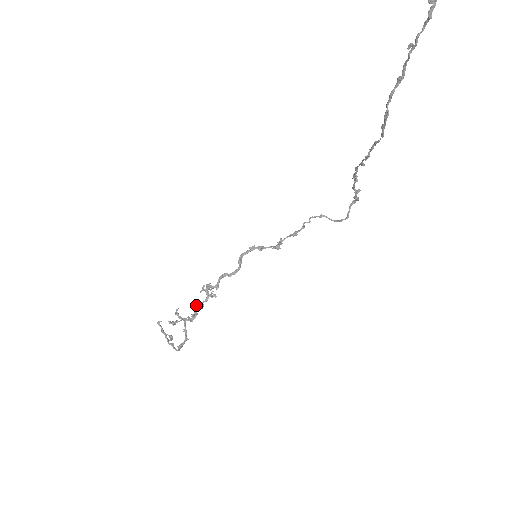
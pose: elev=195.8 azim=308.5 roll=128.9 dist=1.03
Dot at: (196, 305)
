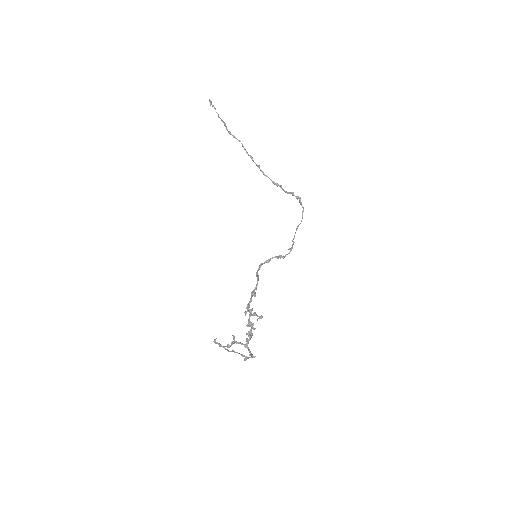
Dot at: (246, 325)
